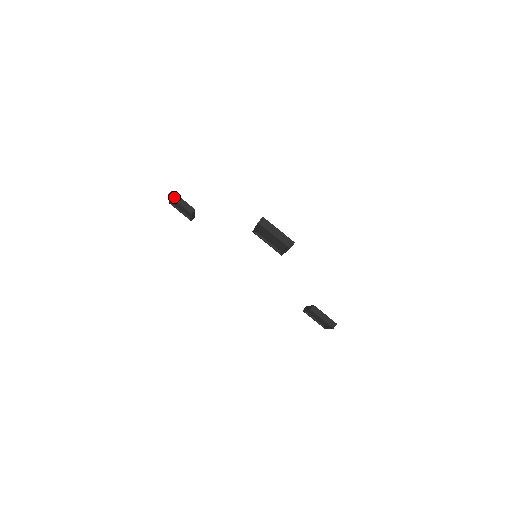
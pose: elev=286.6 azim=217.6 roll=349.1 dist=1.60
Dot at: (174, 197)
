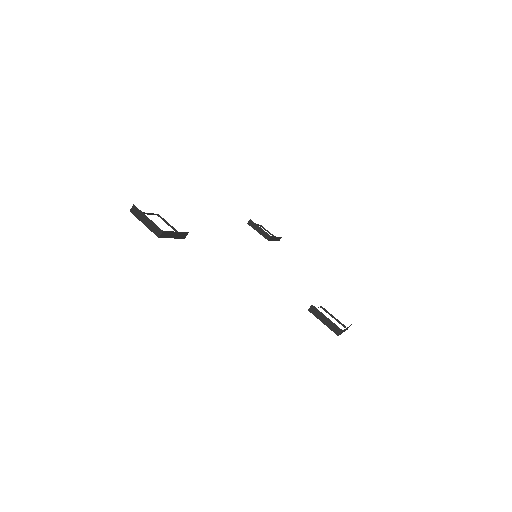
Dot at: (166, 236)
